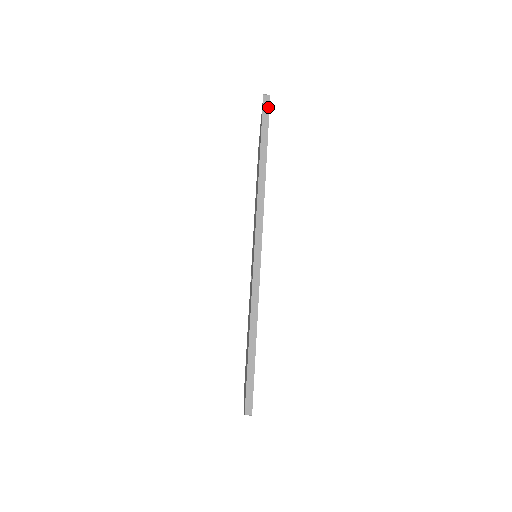
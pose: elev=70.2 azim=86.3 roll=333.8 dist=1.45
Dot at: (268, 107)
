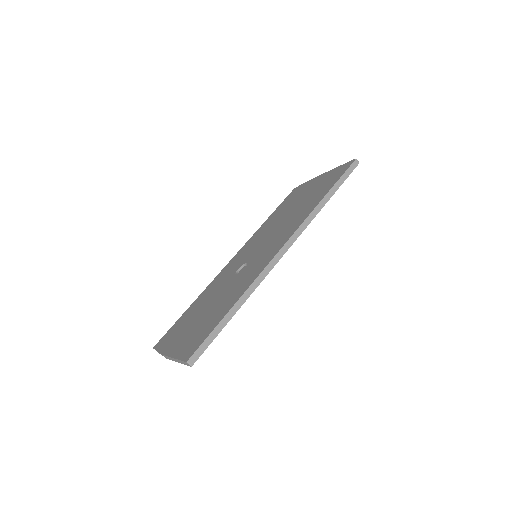
Dot at: (354, 168)
